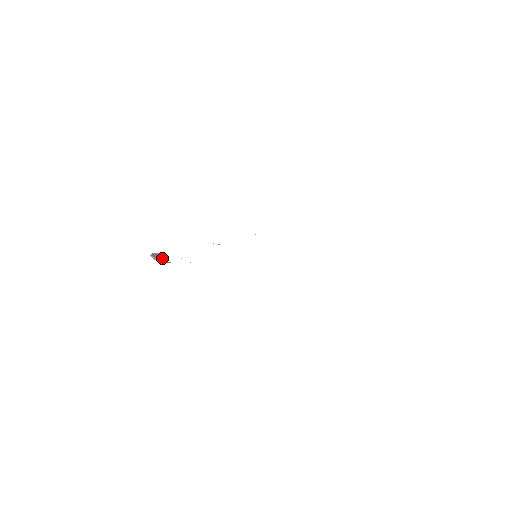
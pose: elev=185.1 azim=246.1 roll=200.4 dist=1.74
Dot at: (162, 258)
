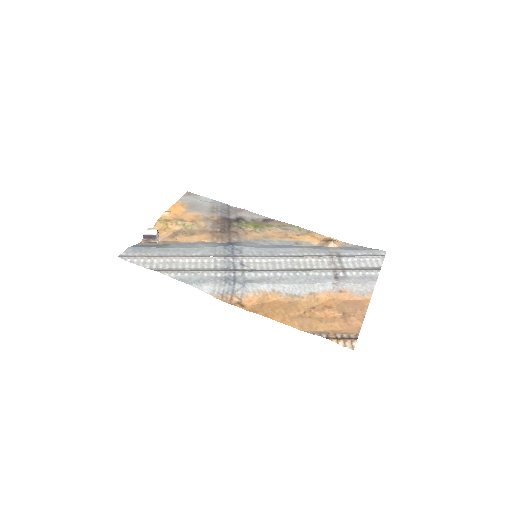
Dot at: (156, 239)
